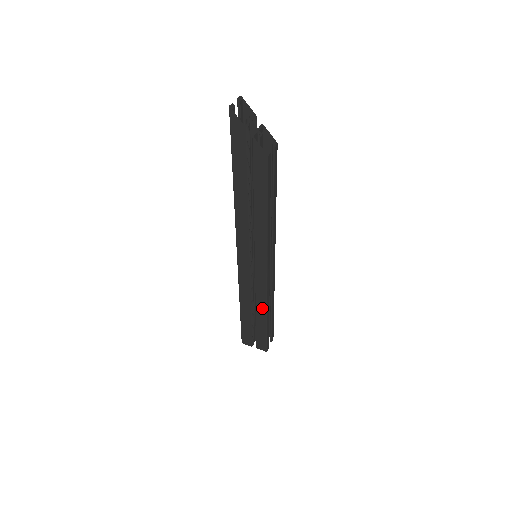
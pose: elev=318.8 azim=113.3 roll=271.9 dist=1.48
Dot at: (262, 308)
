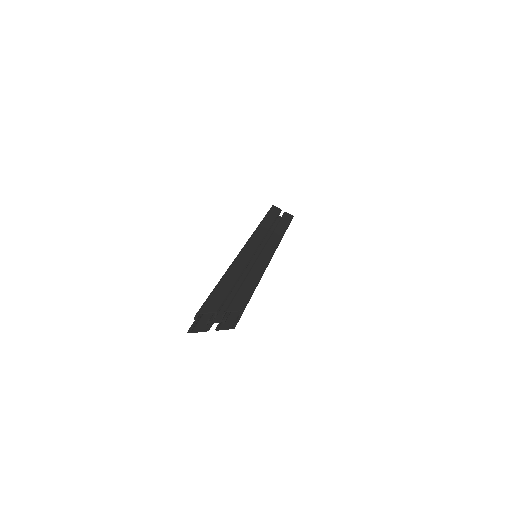
Dot at: occluded
